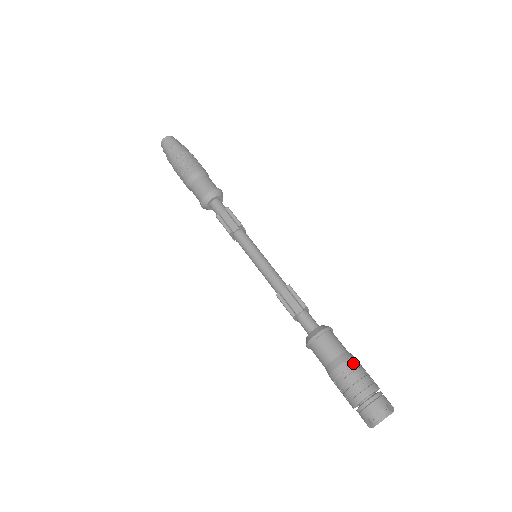
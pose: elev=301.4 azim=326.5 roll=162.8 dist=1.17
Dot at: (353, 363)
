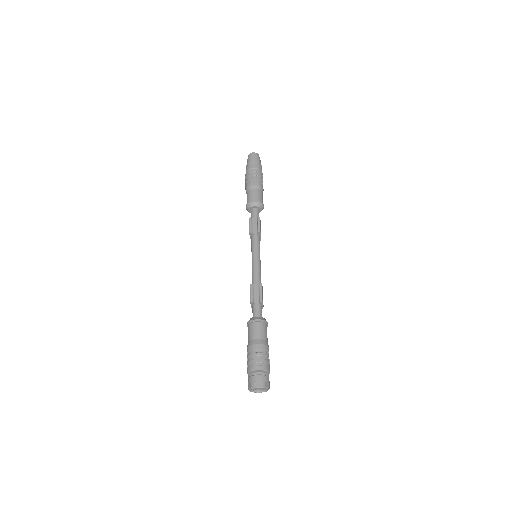
Dot at: (265, 348)
